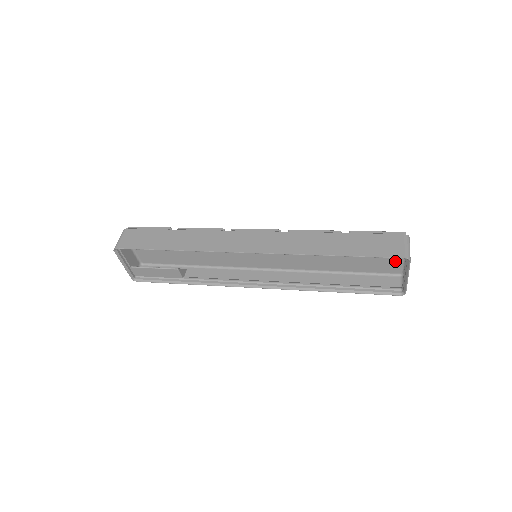
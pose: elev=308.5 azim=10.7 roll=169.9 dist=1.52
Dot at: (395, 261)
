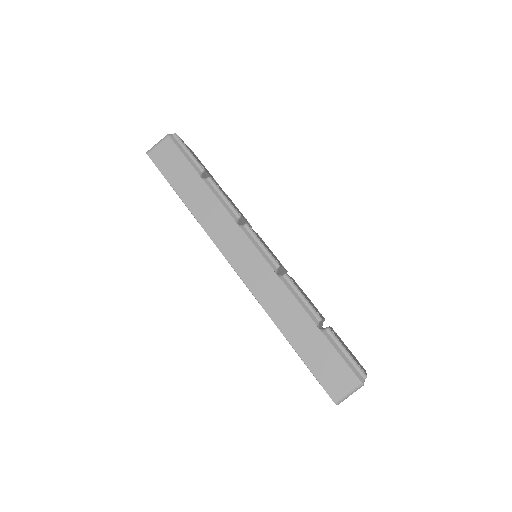
Dot at: occluded
